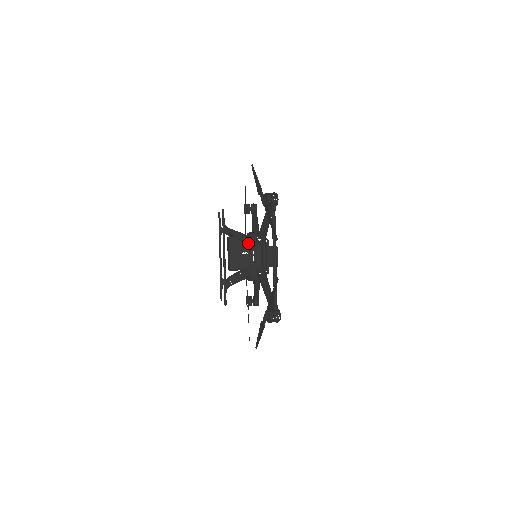
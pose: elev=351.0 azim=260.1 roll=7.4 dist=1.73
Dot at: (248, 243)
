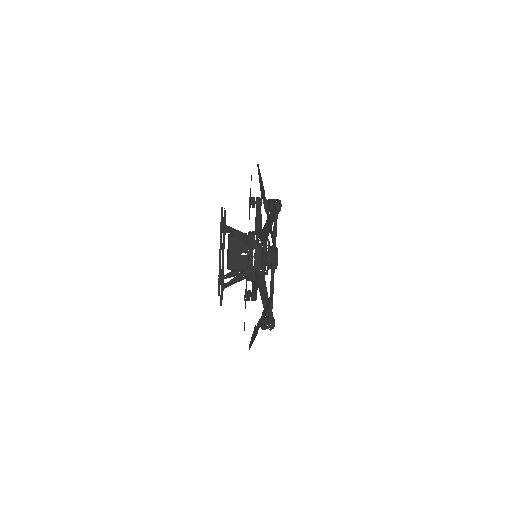
Dot at: (248, 244)
